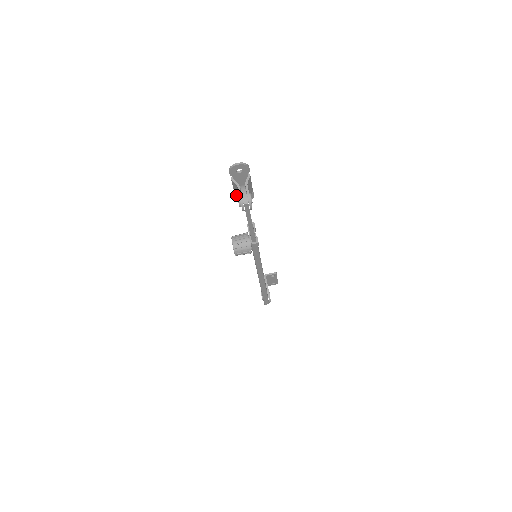
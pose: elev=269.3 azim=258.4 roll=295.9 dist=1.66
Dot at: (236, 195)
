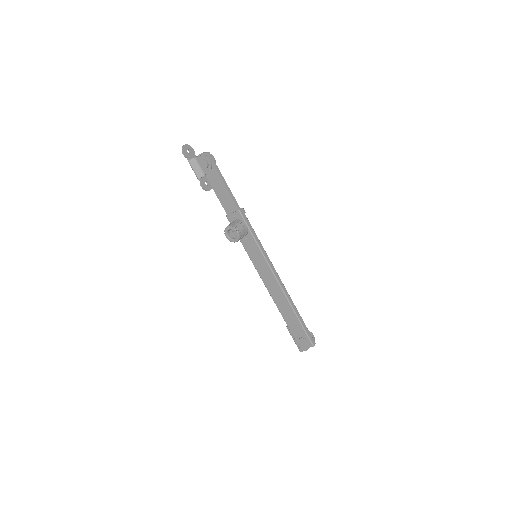
Dot at: (200, 177)
